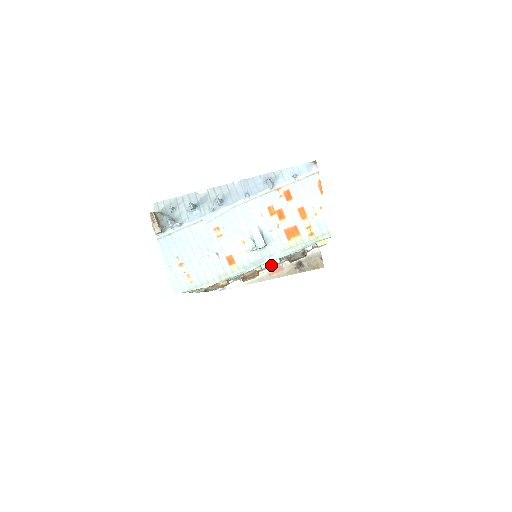
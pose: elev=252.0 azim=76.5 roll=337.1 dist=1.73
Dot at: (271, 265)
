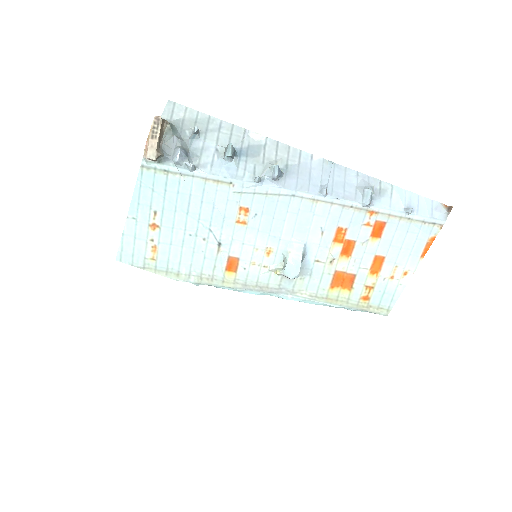
Dot at: occluded
